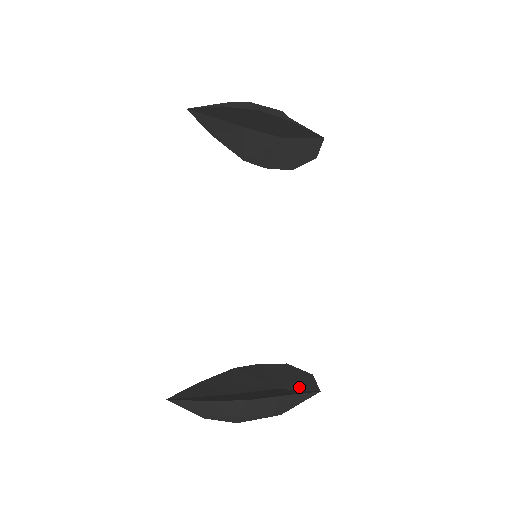
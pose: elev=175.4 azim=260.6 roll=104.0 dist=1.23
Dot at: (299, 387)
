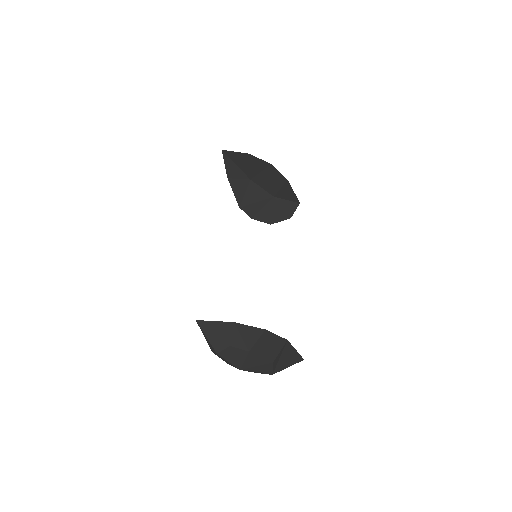
Dot at: occluded
